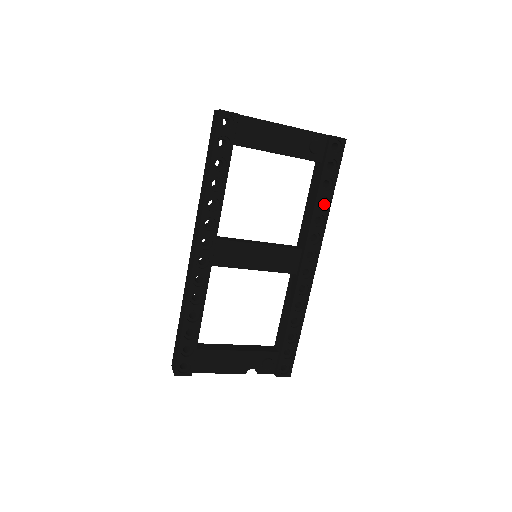
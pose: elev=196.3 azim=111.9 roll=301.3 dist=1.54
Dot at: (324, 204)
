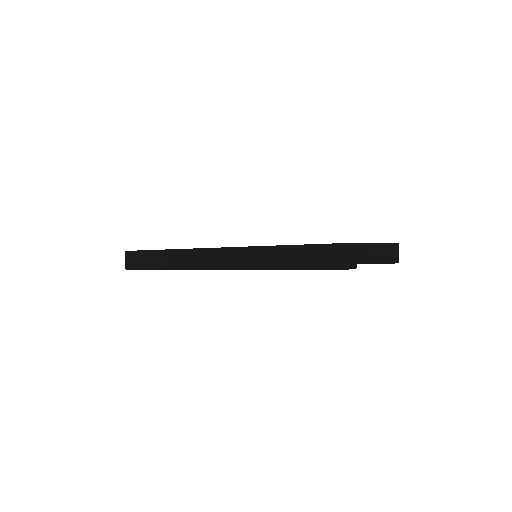
Dot at: occluded
